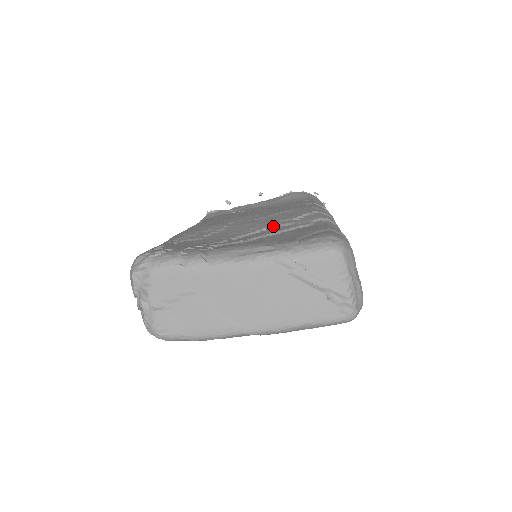
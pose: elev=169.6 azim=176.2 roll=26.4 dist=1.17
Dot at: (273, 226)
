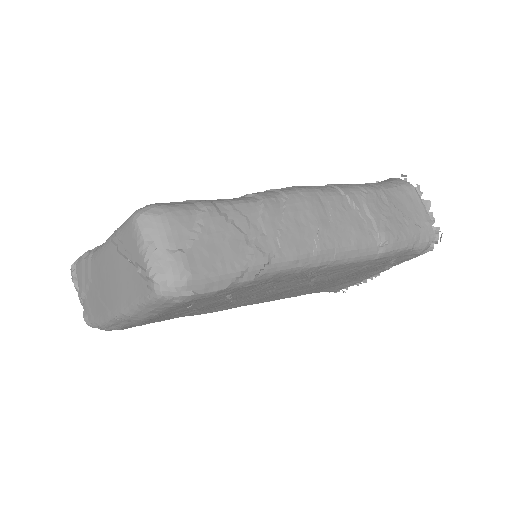
Dot at: occluded
